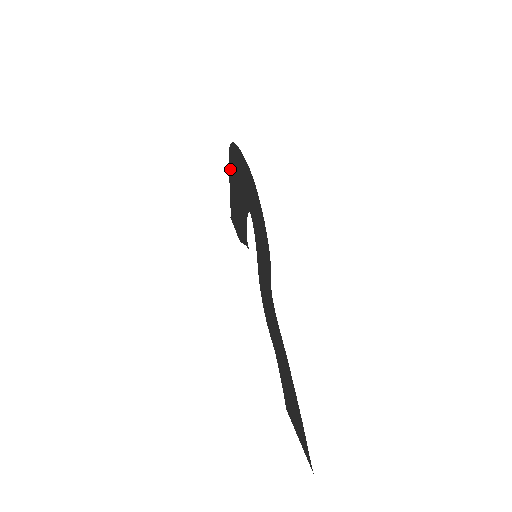
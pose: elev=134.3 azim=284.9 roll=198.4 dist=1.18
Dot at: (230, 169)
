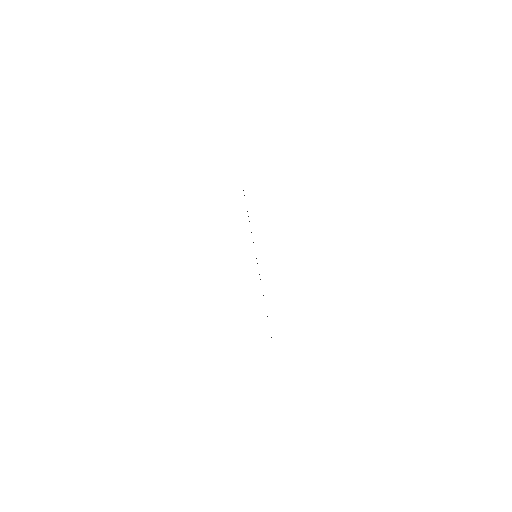
Dot at: occluded
